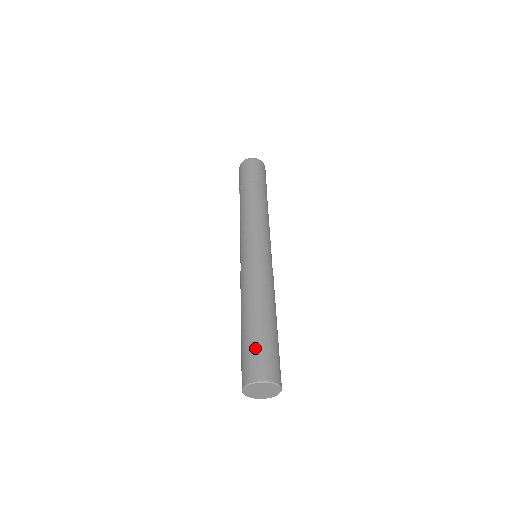
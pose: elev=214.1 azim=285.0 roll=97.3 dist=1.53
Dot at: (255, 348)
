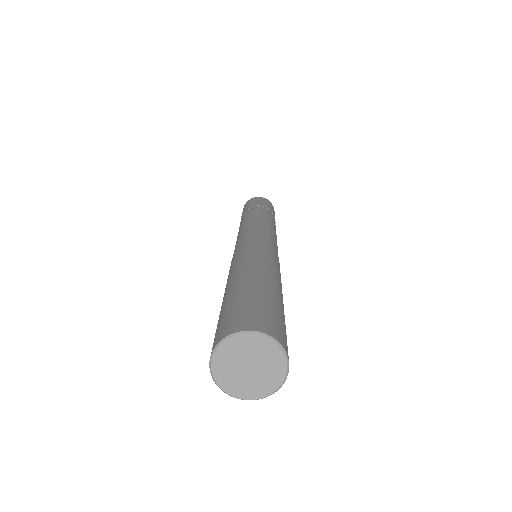
Dot at: (248, 300)
